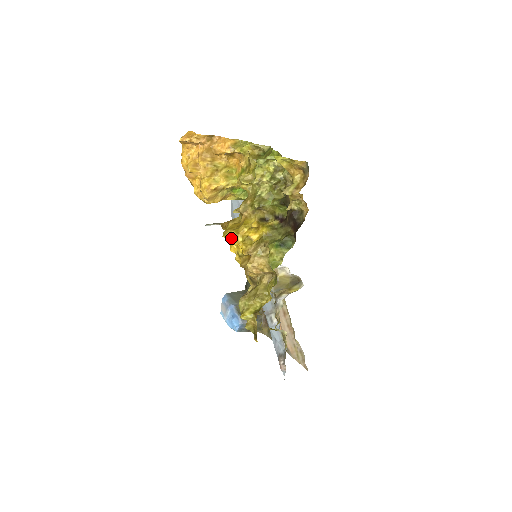
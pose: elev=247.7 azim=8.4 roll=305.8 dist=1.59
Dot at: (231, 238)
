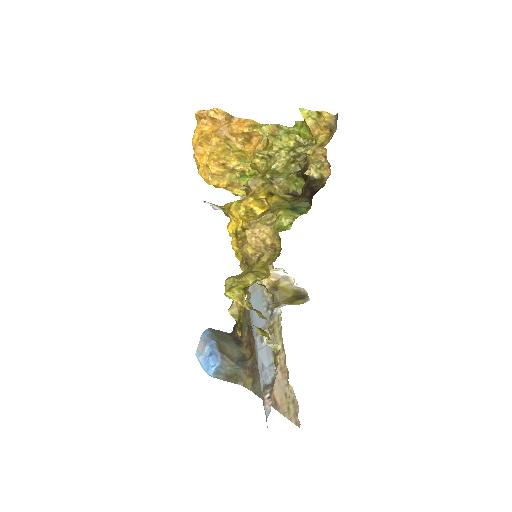
Dot at: (232, 206)
